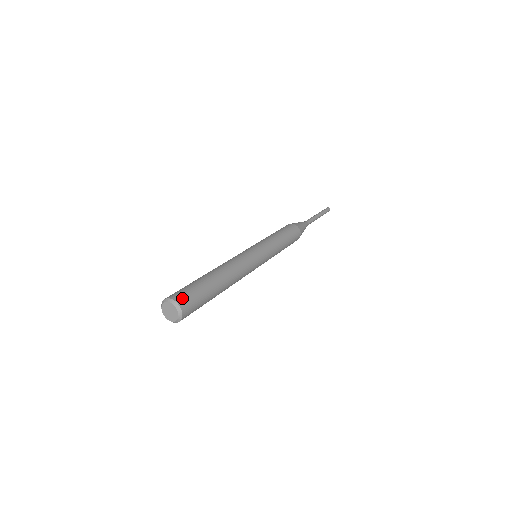
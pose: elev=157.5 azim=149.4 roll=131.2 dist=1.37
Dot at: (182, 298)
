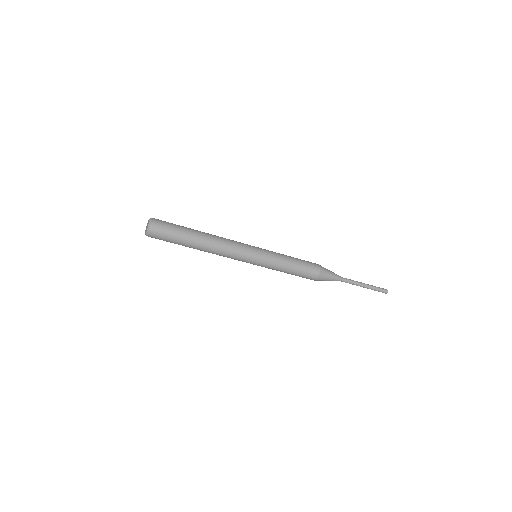
Dot at: (158, 219)
